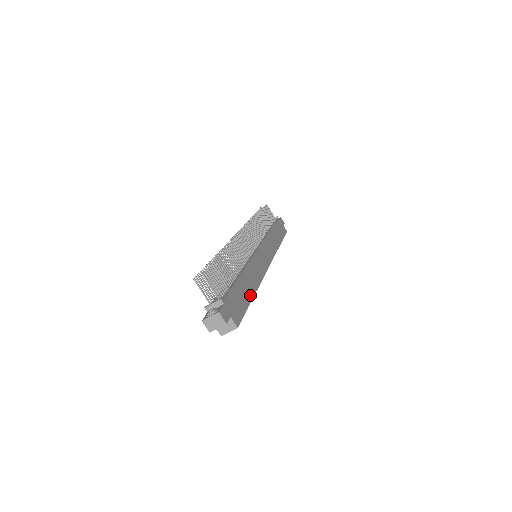
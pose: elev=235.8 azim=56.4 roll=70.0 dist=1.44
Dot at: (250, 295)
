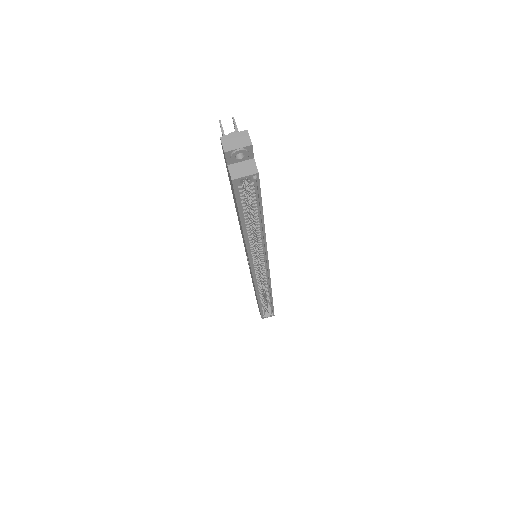
Dot at: occluded
